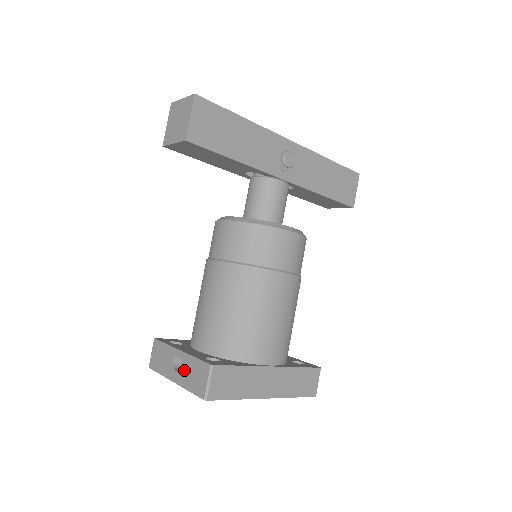
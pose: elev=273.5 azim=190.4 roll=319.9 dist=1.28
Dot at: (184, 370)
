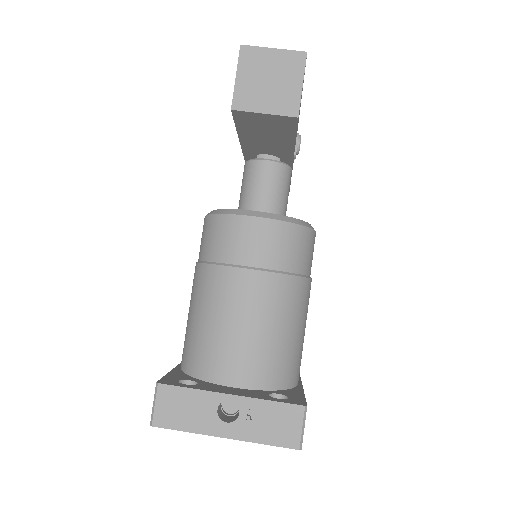
Dot at: (248, 419)
